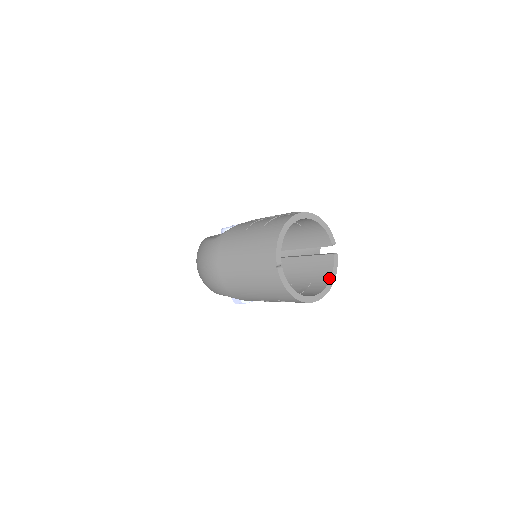
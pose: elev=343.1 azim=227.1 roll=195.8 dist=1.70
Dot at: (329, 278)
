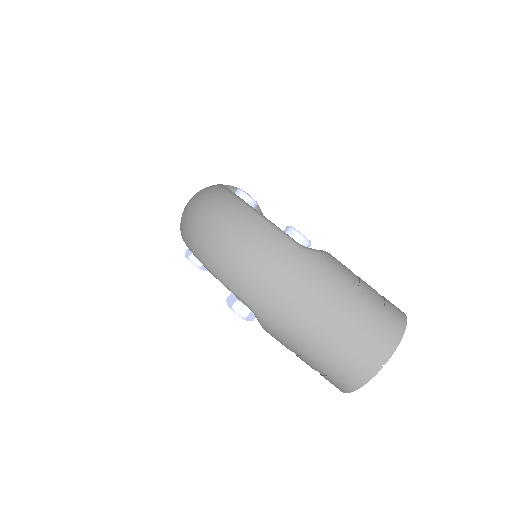
Dot at: occluded
